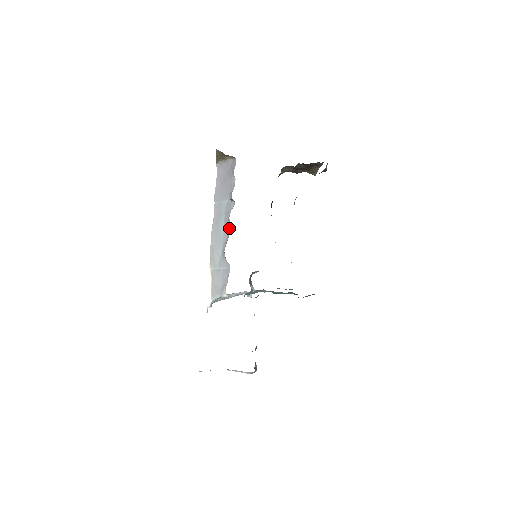
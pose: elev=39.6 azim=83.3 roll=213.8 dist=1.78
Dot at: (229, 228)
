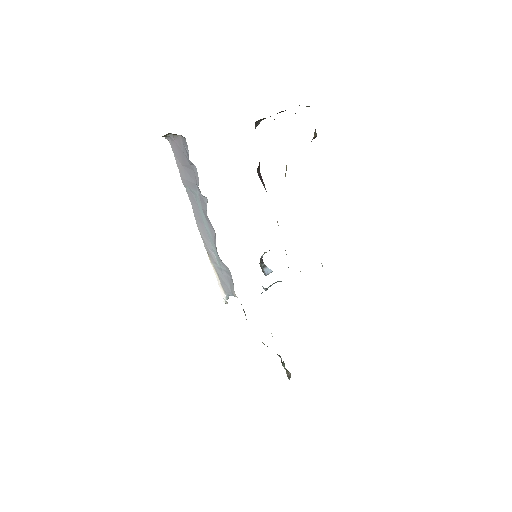
Dot at: (213, 228)
